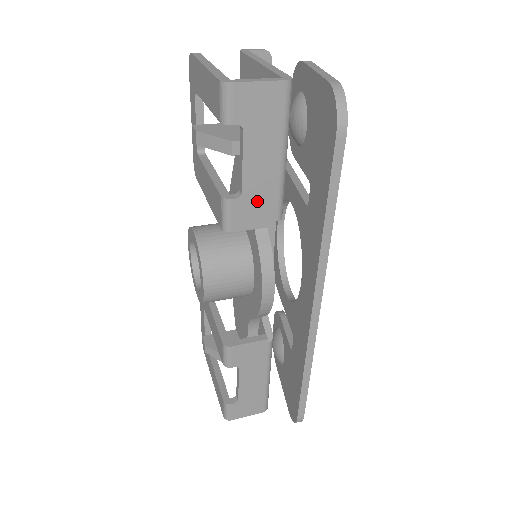
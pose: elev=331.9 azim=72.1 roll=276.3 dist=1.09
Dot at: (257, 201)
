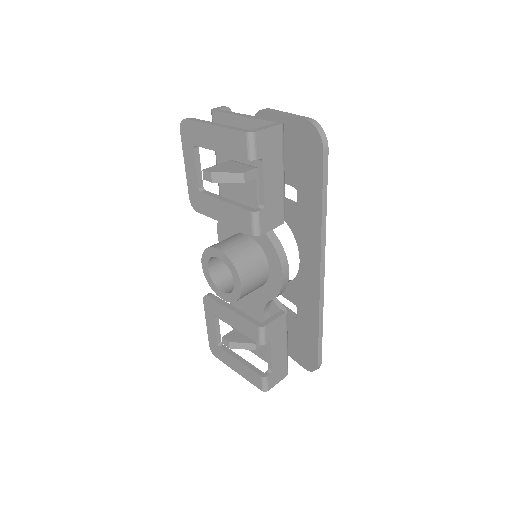
Dot at: (273, 208)
